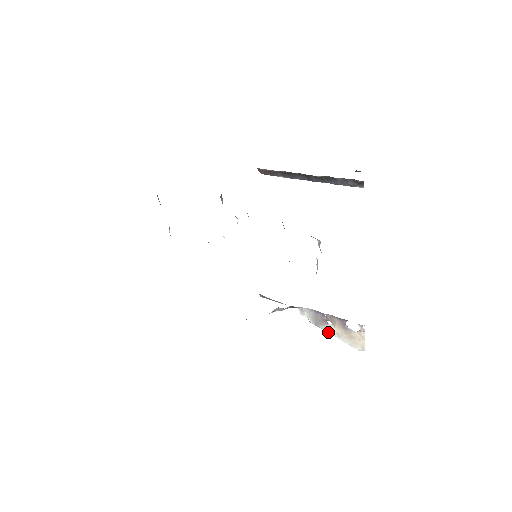
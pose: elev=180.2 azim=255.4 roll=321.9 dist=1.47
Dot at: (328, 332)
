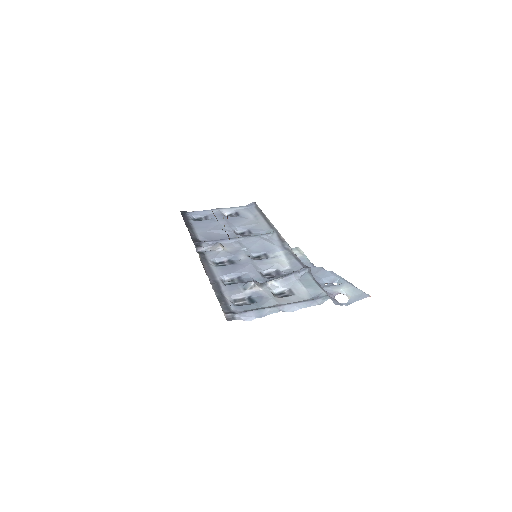
Dot at: occluded
